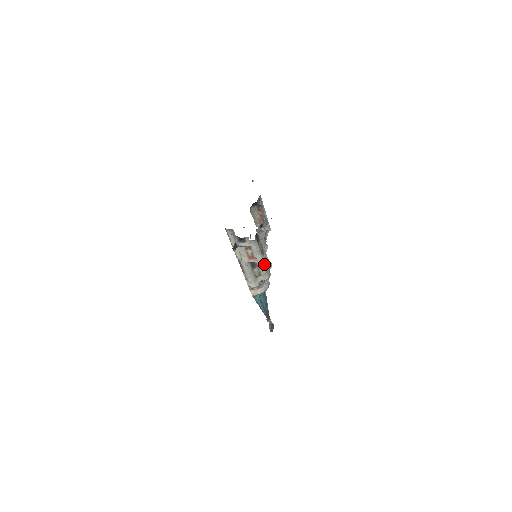
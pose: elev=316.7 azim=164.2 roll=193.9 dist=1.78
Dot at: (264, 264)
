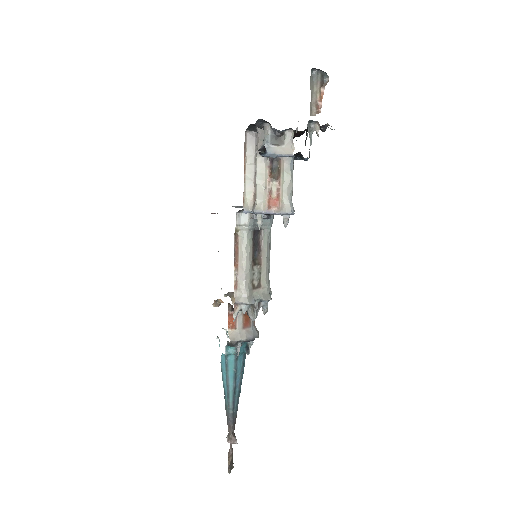
Dot at: (267, 274)
